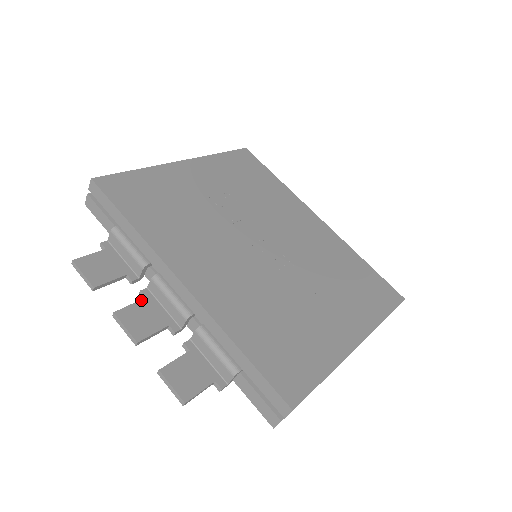
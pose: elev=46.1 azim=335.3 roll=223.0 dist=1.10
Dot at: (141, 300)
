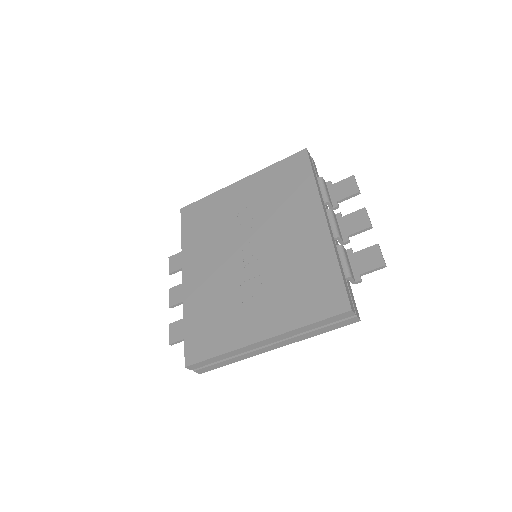
Dot at: occluded
